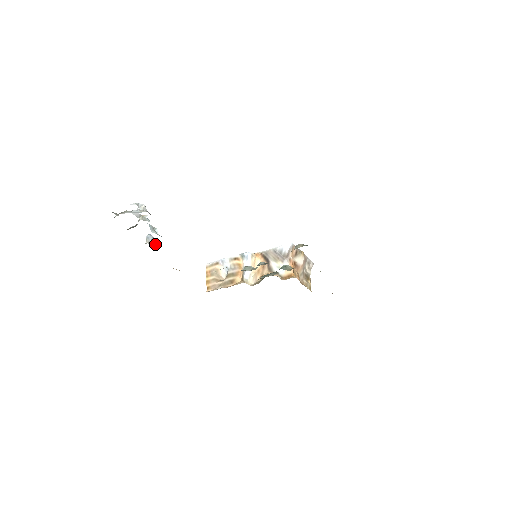
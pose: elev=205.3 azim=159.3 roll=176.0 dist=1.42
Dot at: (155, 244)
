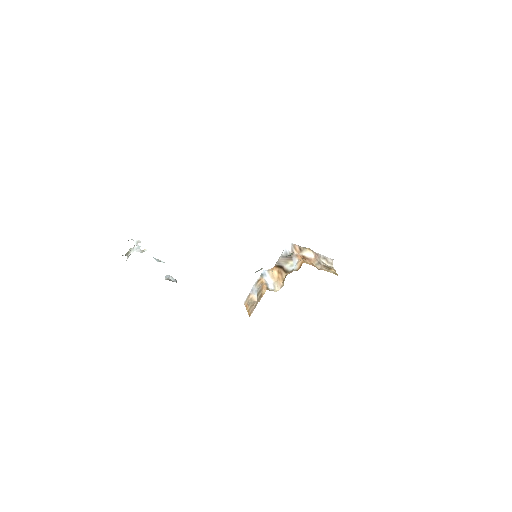
Dot at: (174, 281)
